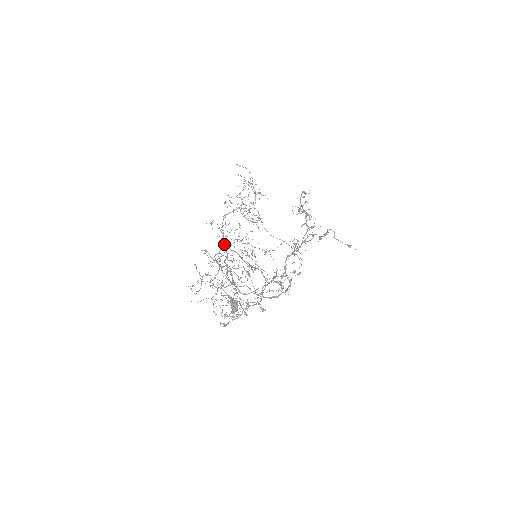
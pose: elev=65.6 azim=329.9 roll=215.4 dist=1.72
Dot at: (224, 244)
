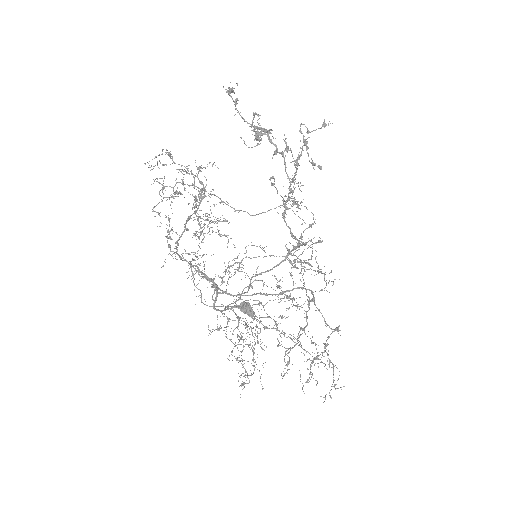
Dot at: (214, 285)
